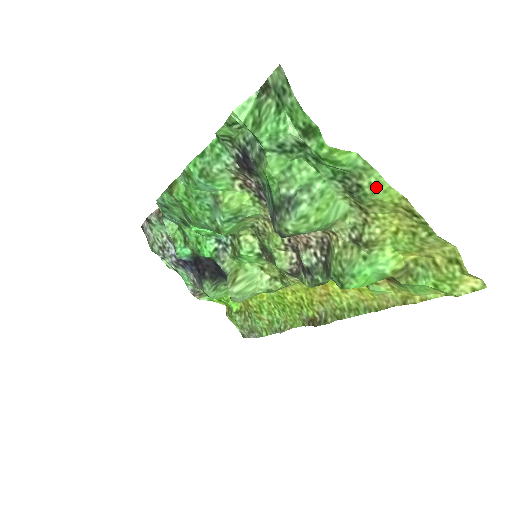
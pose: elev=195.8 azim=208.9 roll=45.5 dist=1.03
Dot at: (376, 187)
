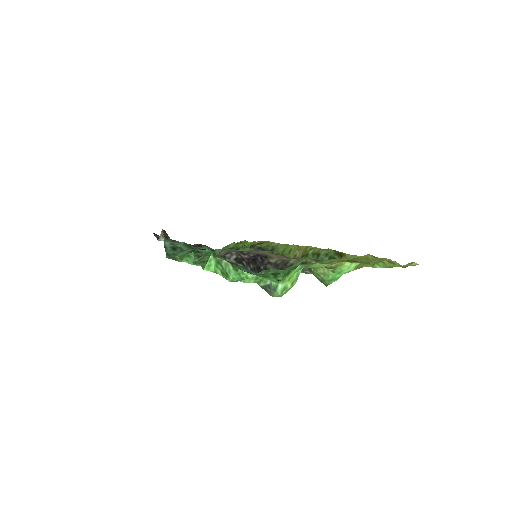
Dot at: (321, 266)
